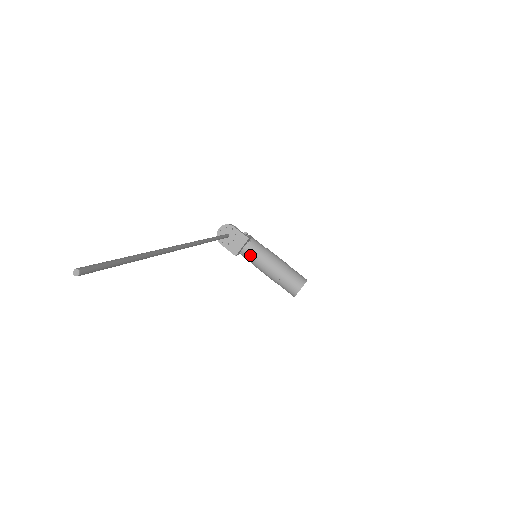
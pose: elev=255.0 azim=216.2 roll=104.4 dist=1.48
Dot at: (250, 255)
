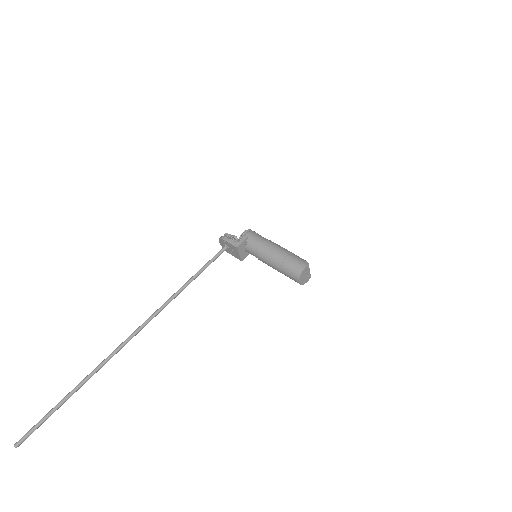
Dot at: (253, 255)
